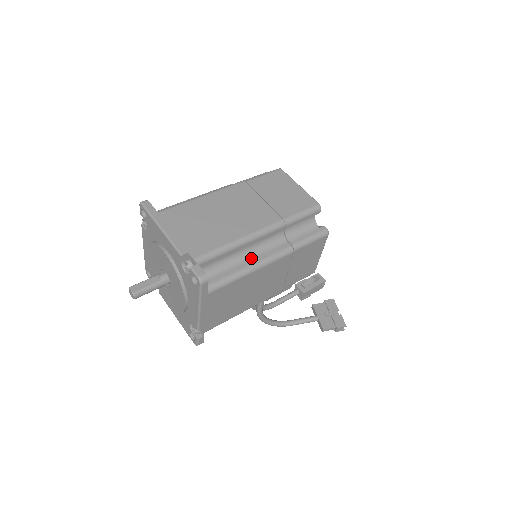
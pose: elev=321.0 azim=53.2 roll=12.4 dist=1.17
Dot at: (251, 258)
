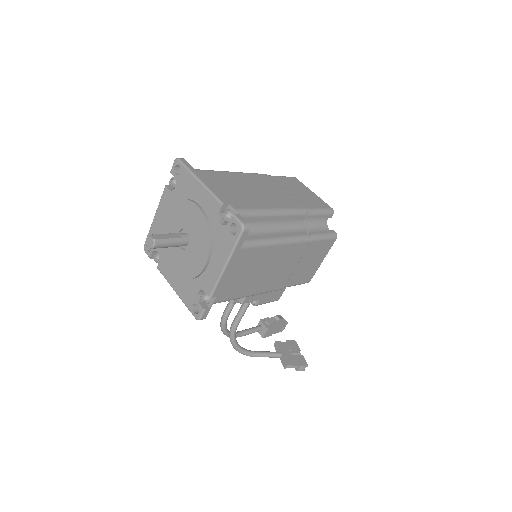
Dot at: (277, 233)
